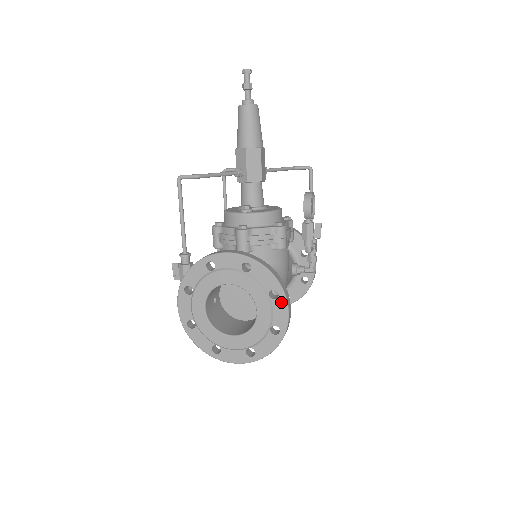
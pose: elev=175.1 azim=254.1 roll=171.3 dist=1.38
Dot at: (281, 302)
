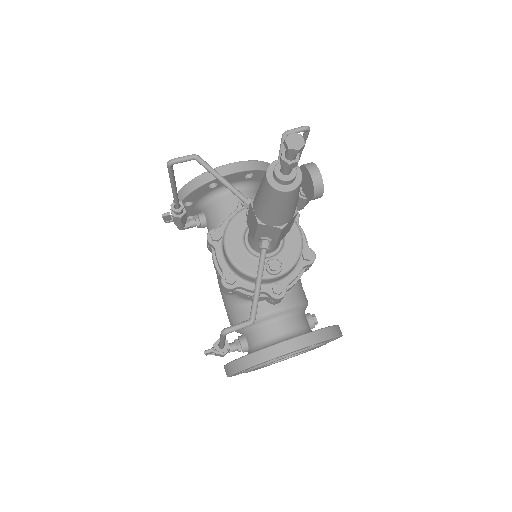
Dot at: occluded
